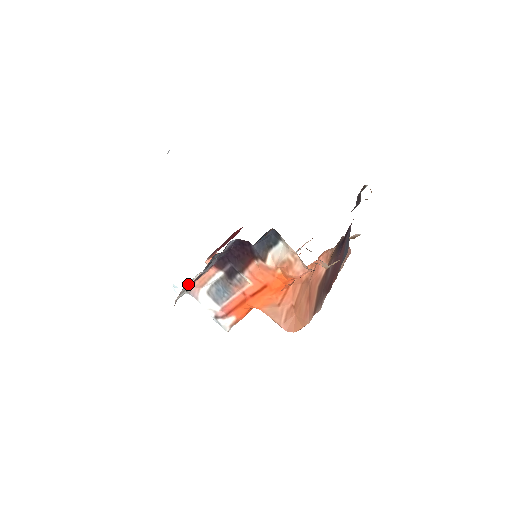
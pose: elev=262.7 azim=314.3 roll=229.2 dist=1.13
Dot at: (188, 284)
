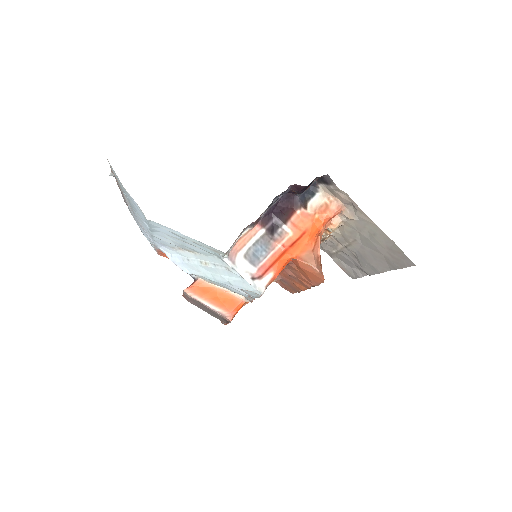
Dot at: (240, 234)
